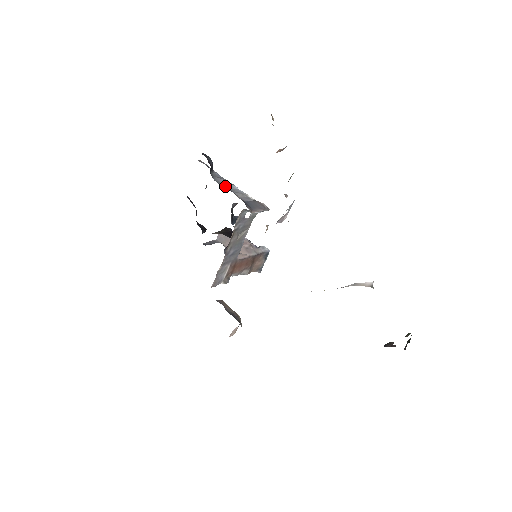
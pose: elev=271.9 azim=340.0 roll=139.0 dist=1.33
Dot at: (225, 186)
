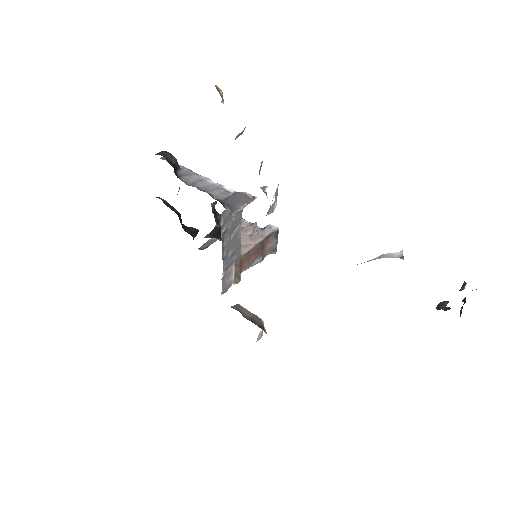
Dot at: (196, 186)
